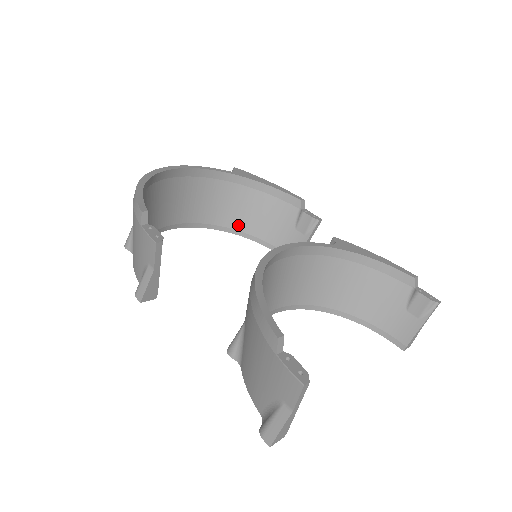
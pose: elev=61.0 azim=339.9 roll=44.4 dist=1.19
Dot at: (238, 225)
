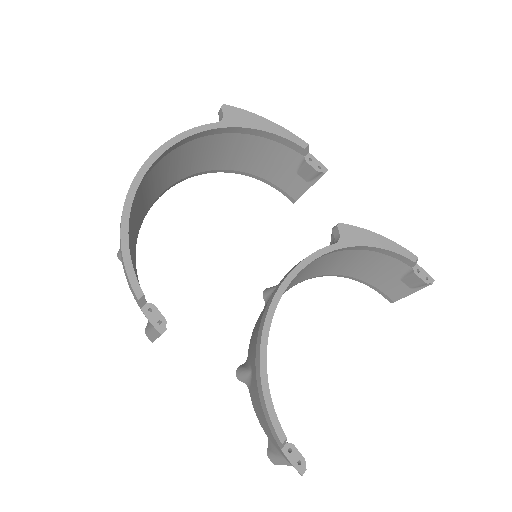
Dot at: (231, 166)
